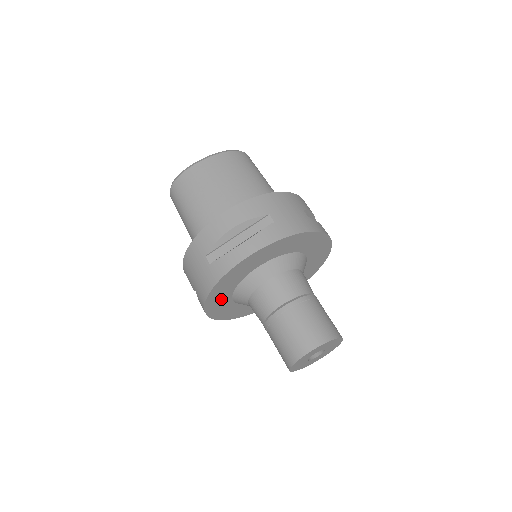
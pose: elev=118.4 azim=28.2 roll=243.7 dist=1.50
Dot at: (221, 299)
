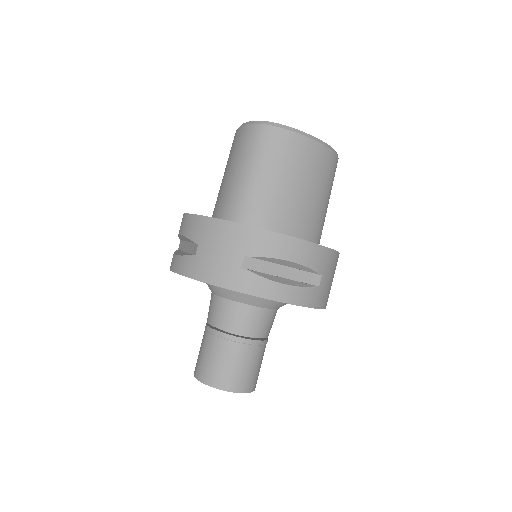
Dot at: occluded
